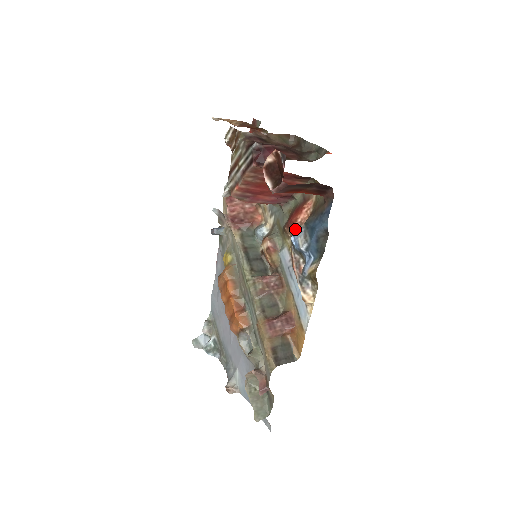
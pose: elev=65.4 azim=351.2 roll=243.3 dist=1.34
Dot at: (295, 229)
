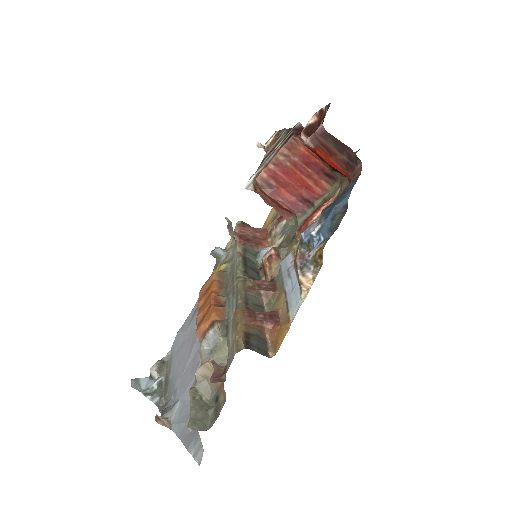
Dot at: occluded
